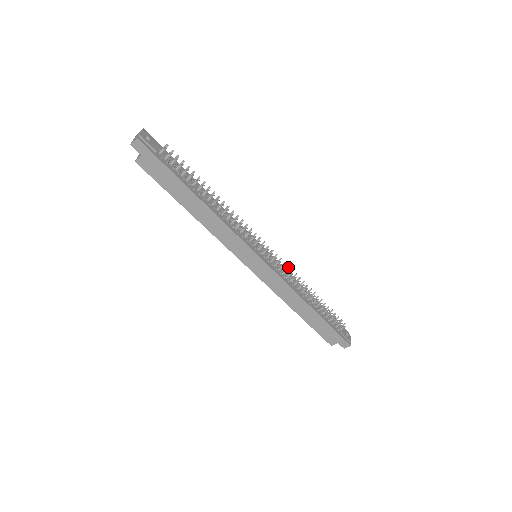
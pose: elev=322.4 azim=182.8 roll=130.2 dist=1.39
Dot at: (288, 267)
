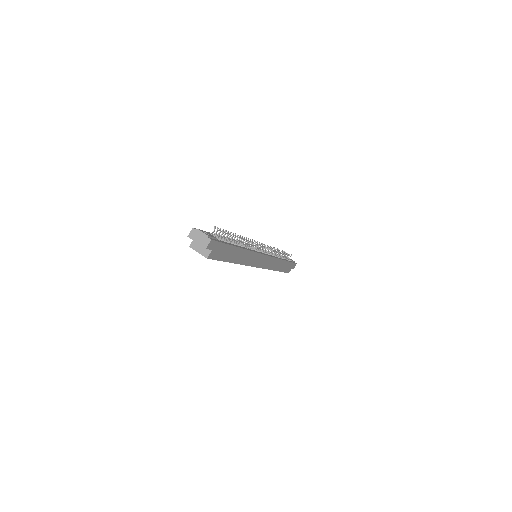
Dot at: occluded
